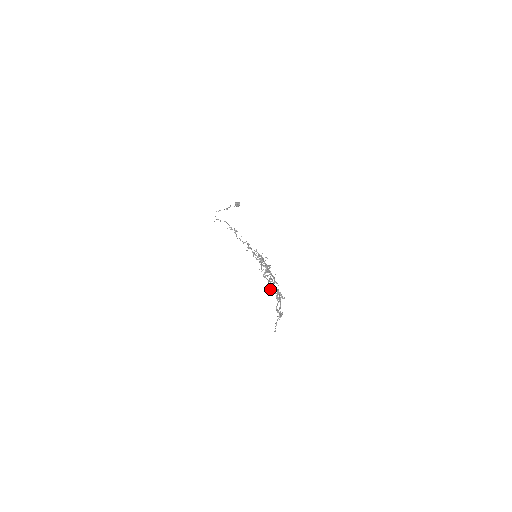
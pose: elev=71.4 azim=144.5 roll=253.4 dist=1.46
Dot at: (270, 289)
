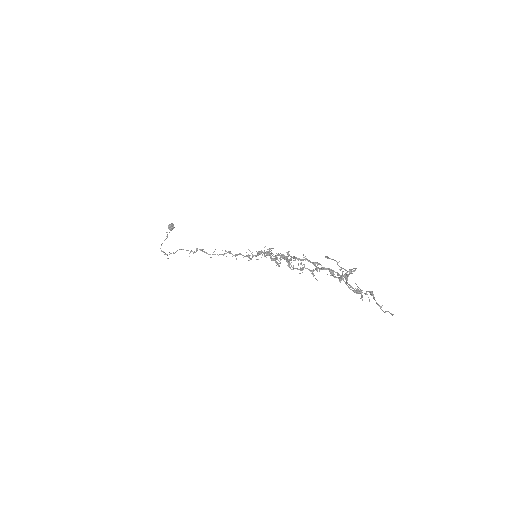
Dot at: occluded
